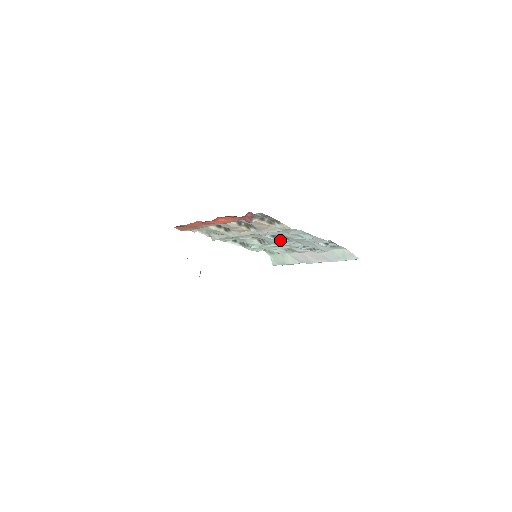
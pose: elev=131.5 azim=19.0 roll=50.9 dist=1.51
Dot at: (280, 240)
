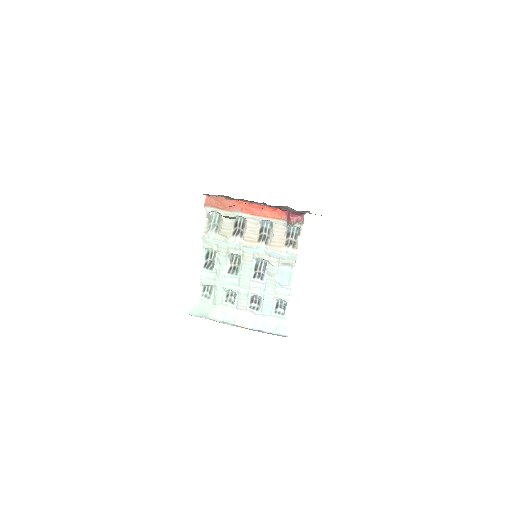
Dot at: (254, 275)
